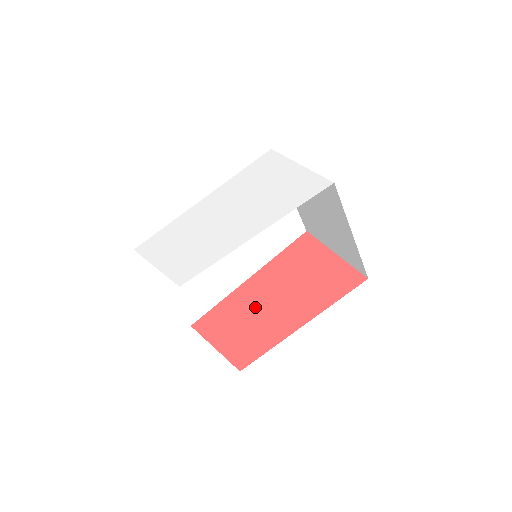
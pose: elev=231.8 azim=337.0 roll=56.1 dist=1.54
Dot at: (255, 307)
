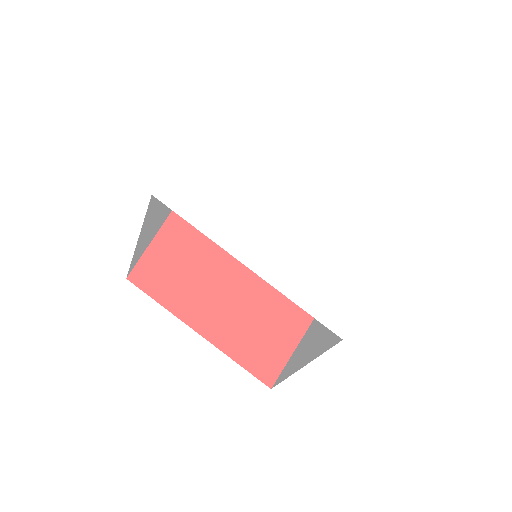
Dot at: (213, 267)
